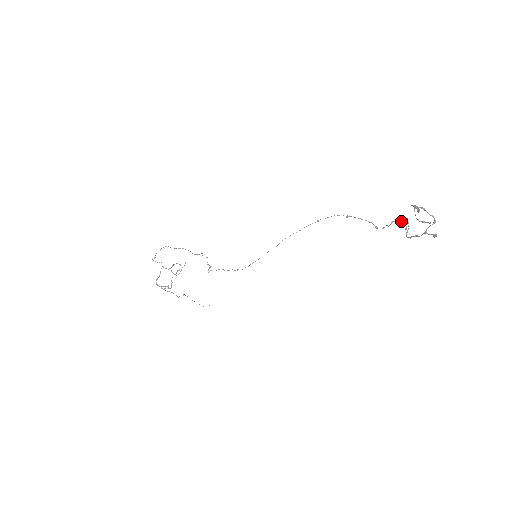
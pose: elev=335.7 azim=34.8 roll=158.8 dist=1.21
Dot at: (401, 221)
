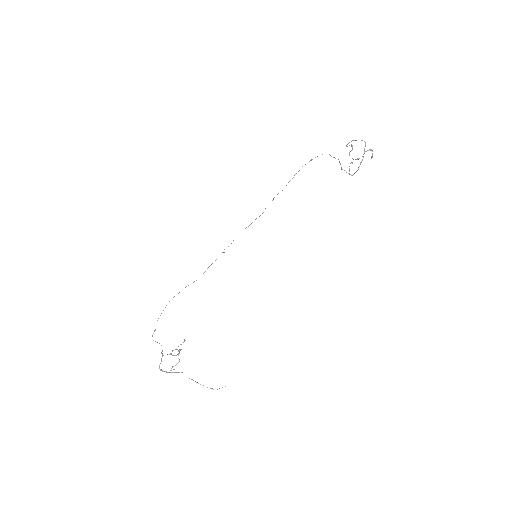
Dot at: occluded
